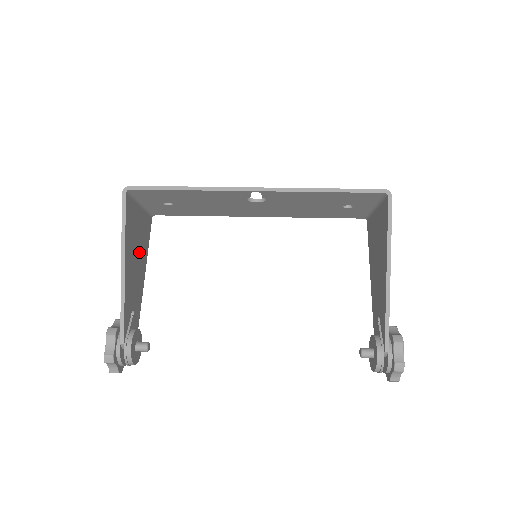
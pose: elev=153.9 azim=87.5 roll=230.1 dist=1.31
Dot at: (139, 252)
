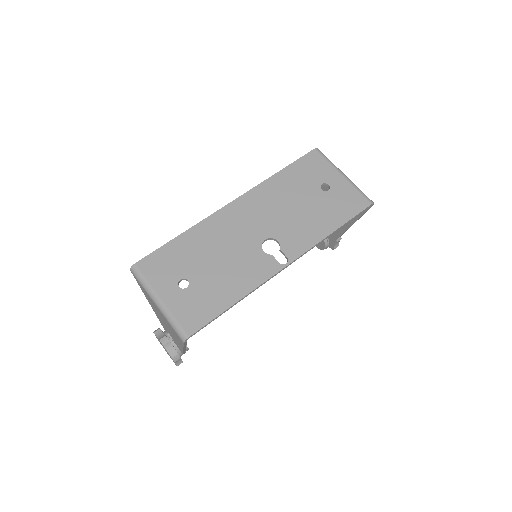
Dot at: occluded
